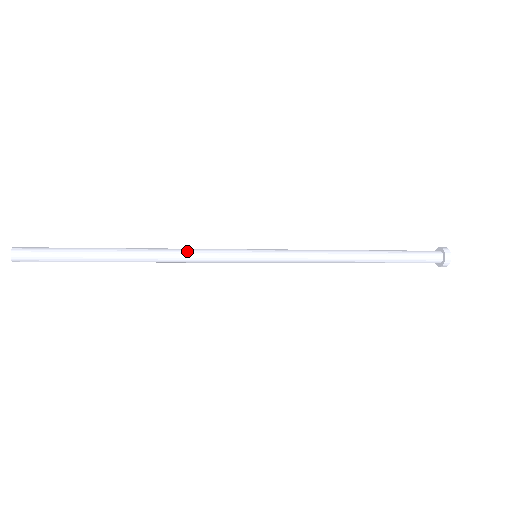
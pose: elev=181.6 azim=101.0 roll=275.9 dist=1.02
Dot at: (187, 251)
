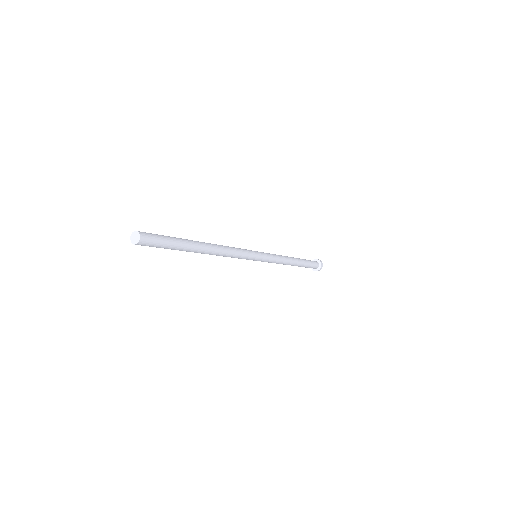
Dot at: (230, 247)
